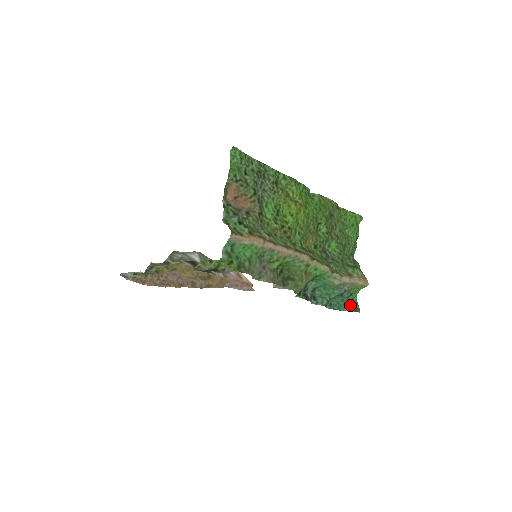
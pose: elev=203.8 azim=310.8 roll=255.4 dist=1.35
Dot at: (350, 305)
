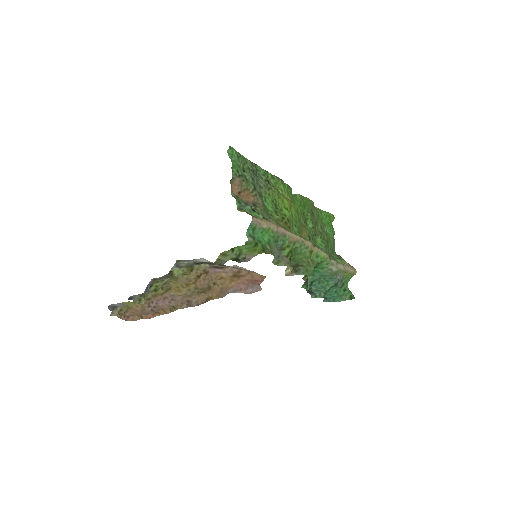
Dot at: (344, 295)
